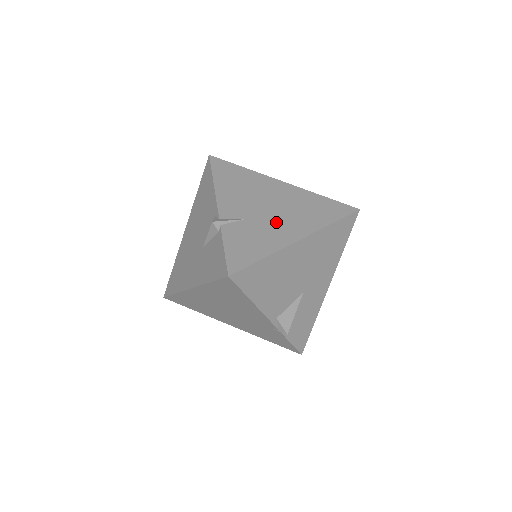
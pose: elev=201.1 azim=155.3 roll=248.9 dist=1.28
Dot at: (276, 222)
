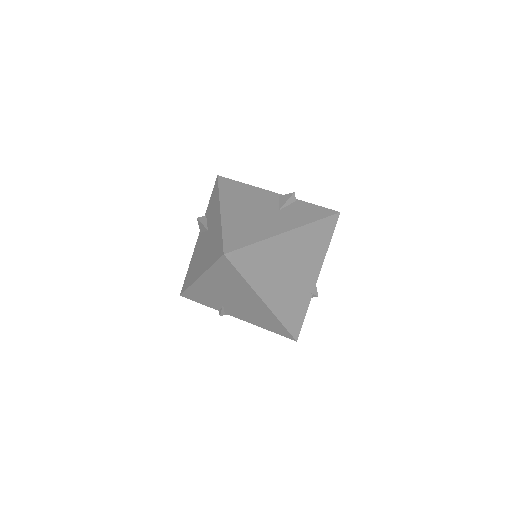
Dot at: occluded
